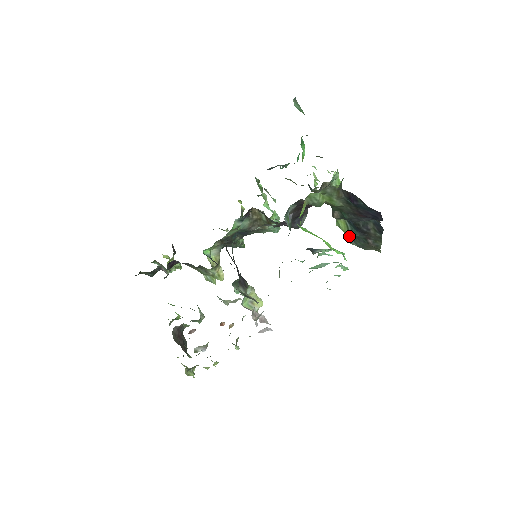
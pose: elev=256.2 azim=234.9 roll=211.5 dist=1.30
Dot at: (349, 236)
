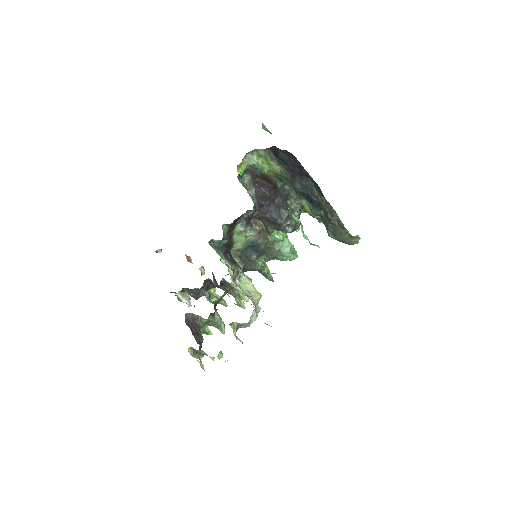
Dot at: (326, 228)
